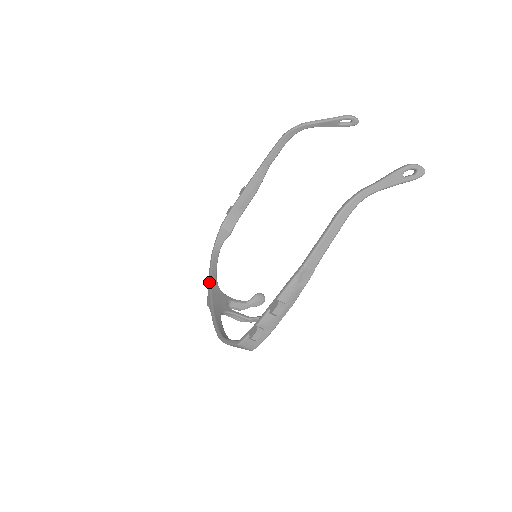
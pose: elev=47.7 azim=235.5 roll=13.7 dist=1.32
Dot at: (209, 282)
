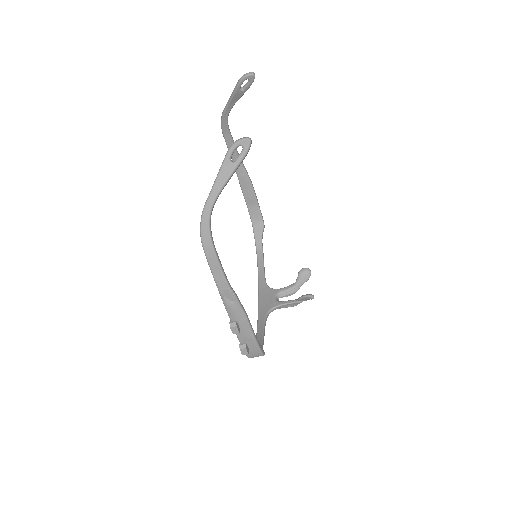
Dot at: (258, 286)
